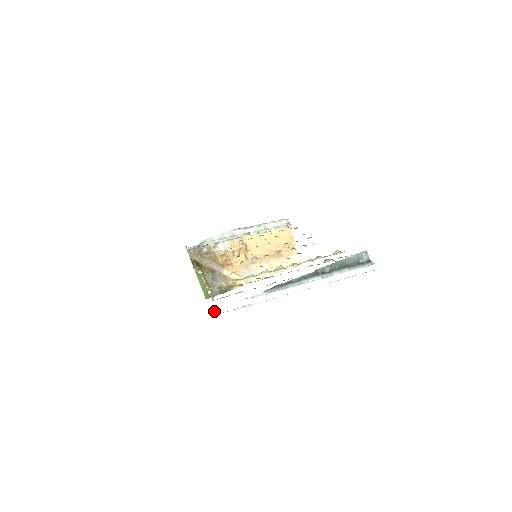
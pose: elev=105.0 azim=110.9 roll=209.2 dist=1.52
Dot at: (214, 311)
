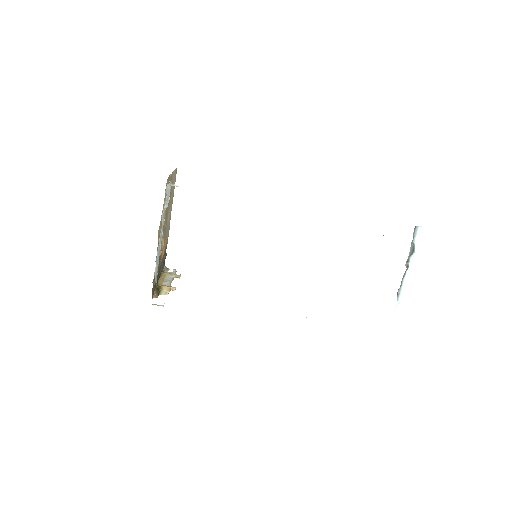
Dot at: occluded
